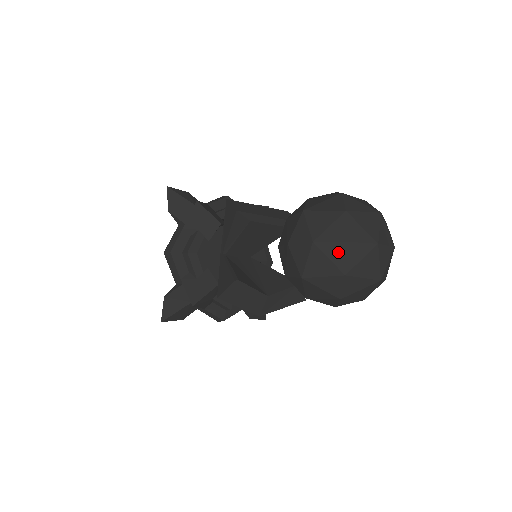
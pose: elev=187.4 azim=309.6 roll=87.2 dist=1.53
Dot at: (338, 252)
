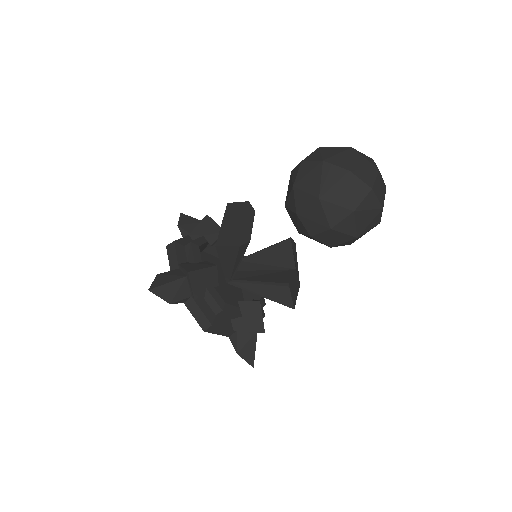
Dot at: (371, 200)
